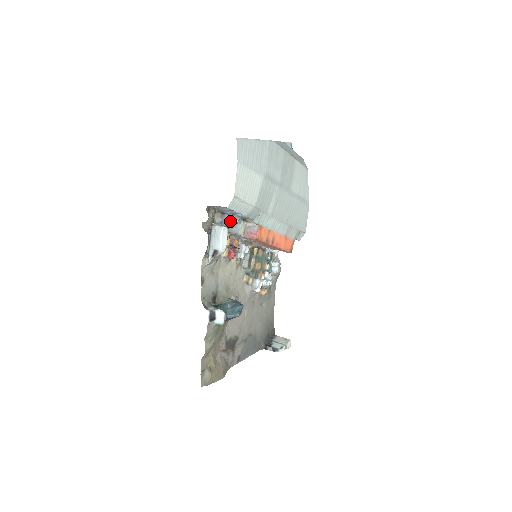
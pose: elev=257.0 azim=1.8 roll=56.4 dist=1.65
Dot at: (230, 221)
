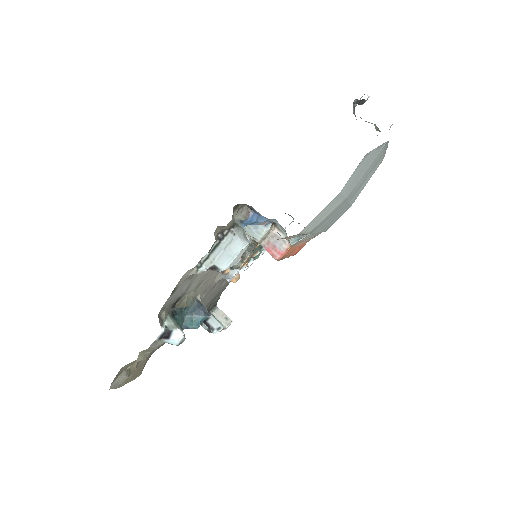
Dot at: (255, 222)
